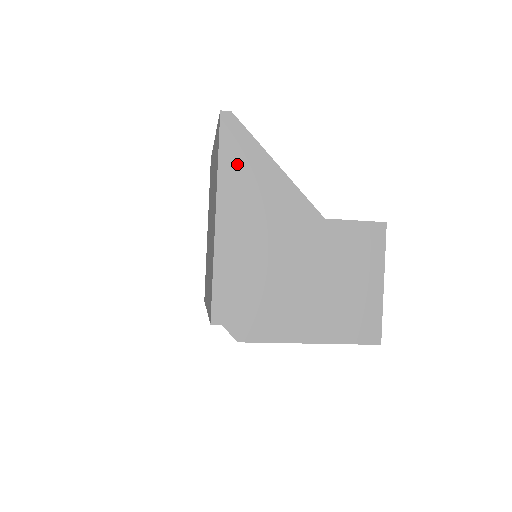
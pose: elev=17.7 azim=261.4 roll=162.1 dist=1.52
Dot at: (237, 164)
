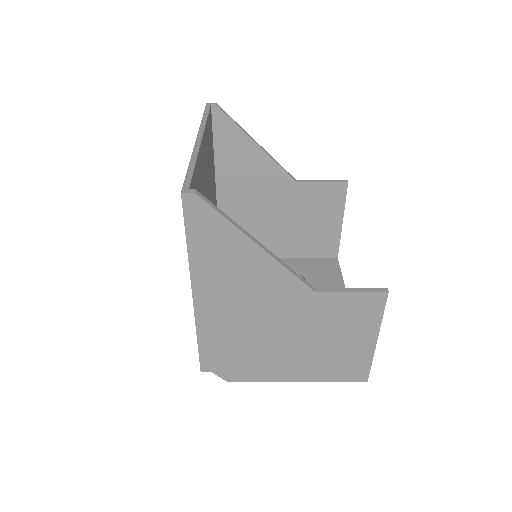
Dot at: (209, 247)
